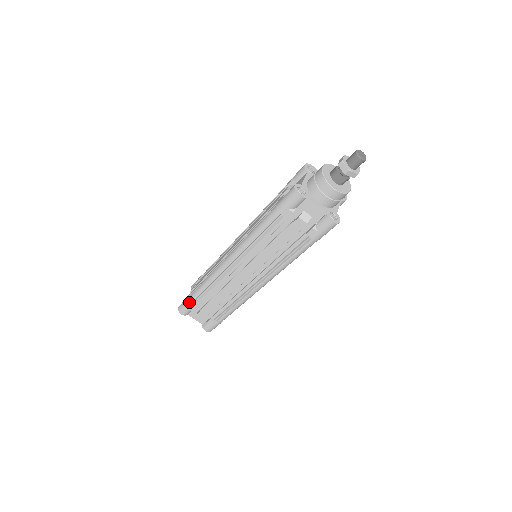
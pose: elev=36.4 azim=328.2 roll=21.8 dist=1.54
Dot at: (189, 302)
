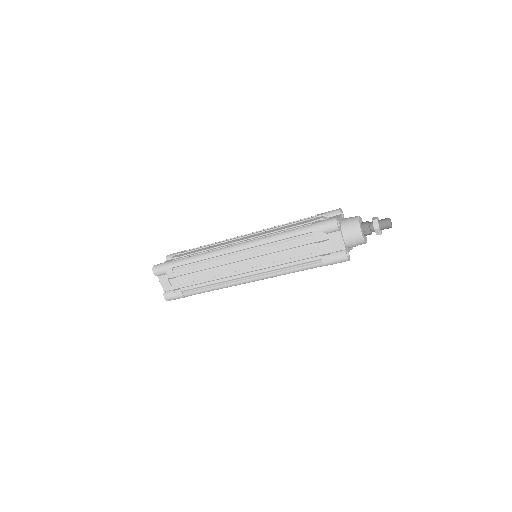
Dot at: (171, 265)
